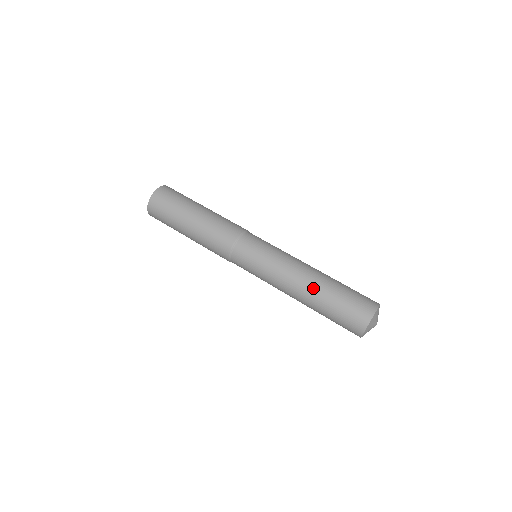
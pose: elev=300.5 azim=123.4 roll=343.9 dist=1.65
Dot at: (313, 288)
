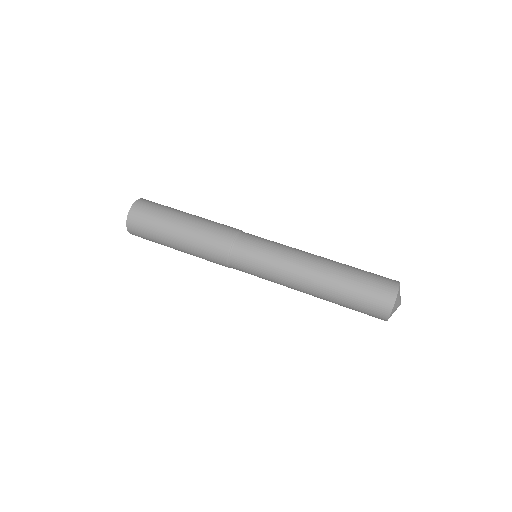
Dot at: (322, 294)
